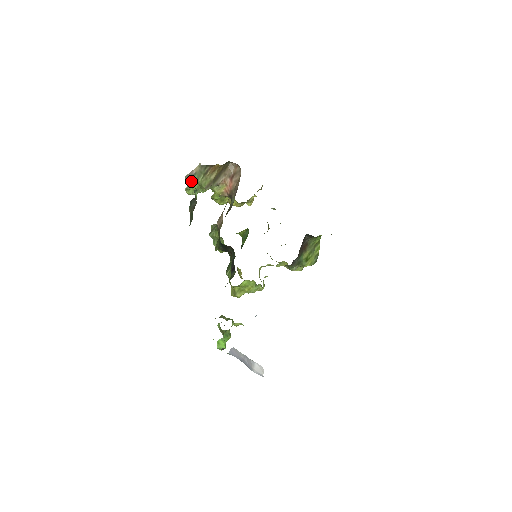
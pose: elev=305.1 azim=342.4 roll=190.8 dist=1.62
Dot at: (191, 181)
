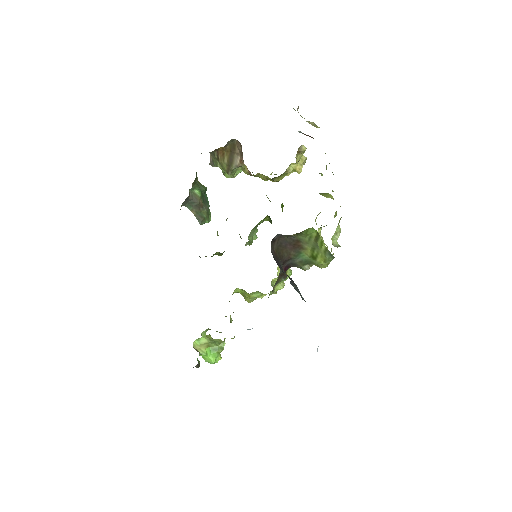
Dot at: occluded
